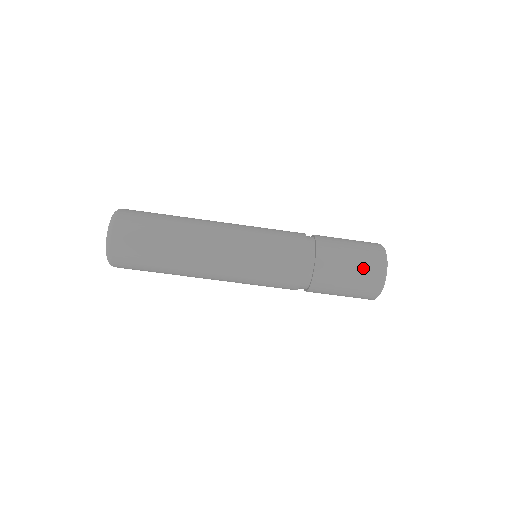
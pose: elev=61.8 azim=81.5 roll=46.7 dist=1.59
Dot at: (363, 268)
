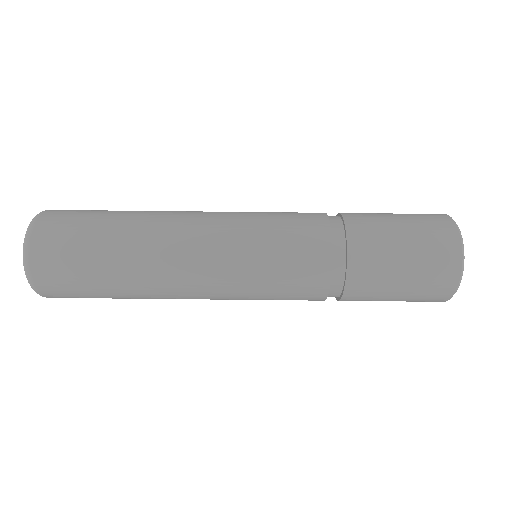
Dot at: (416, 217)
